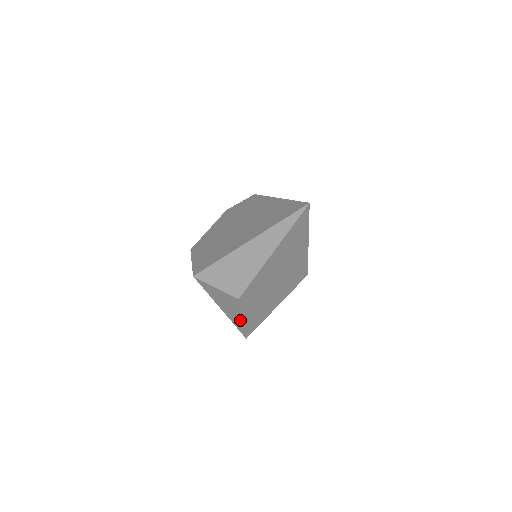
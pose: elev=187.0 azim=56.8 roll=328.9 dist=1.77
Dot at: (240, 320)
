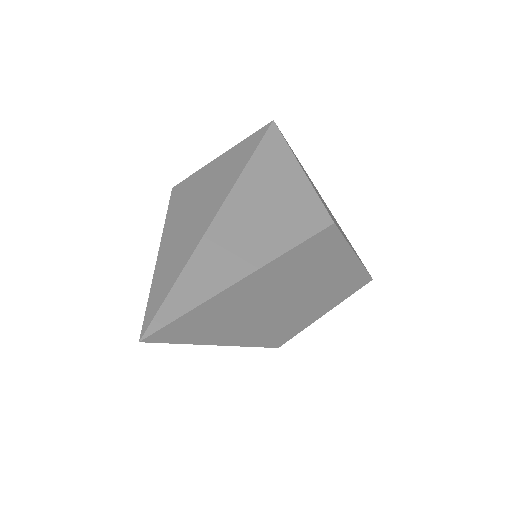
Dot at: occluded
